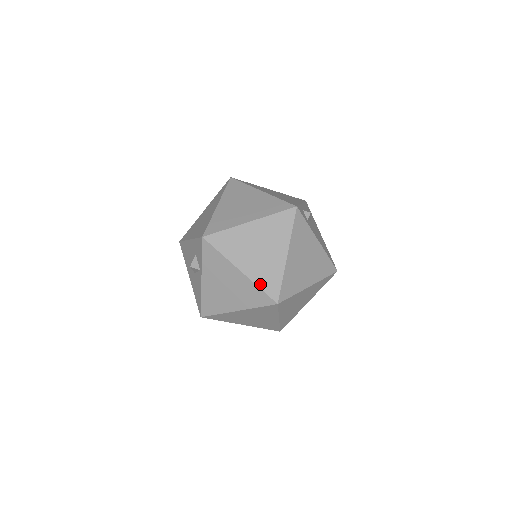
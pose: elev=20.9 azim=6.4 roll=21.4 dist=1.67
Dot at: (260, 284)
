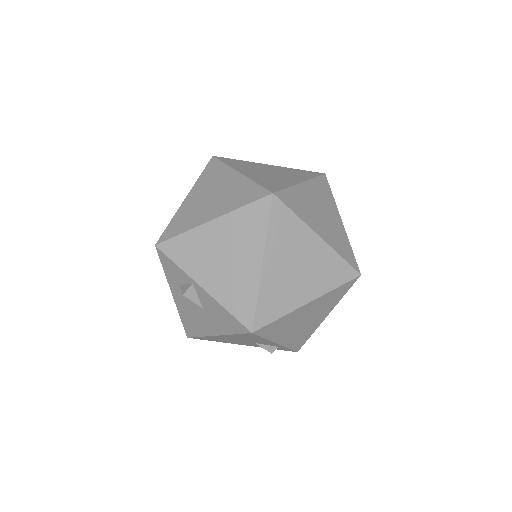
Dot at: (240, 205)
